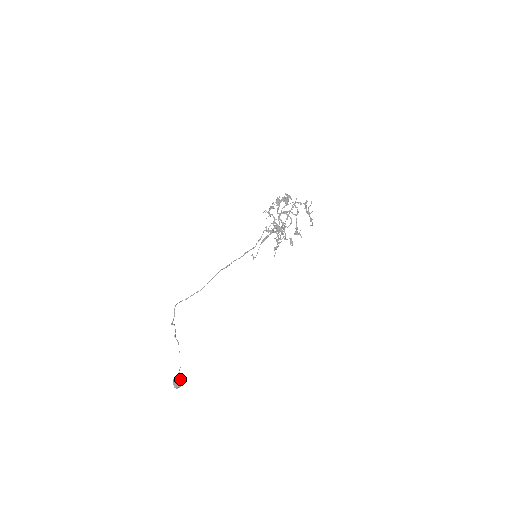
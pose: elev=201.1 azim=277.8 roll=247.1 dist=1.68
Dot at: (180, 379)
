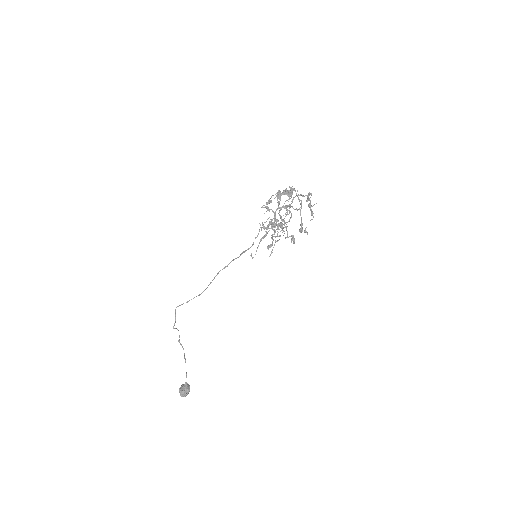
Dot at: (186, 387)
